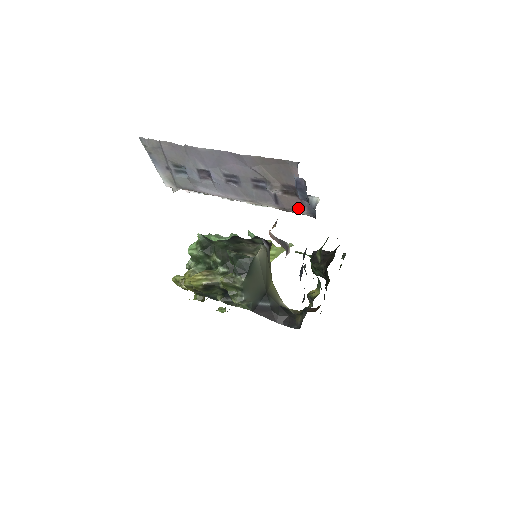
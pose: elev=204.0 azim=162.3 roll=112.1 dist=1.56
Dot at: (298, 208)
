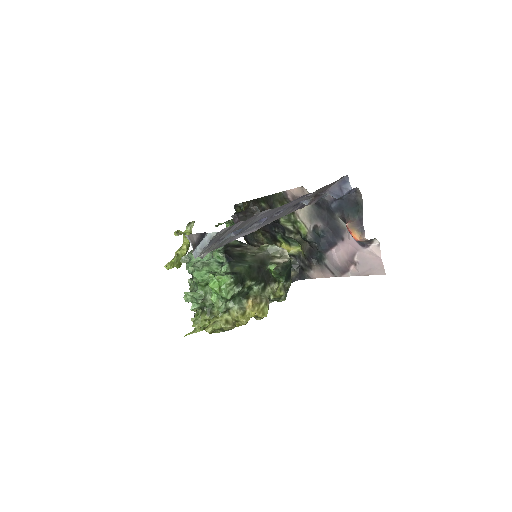
Dot at: (311, 203)
